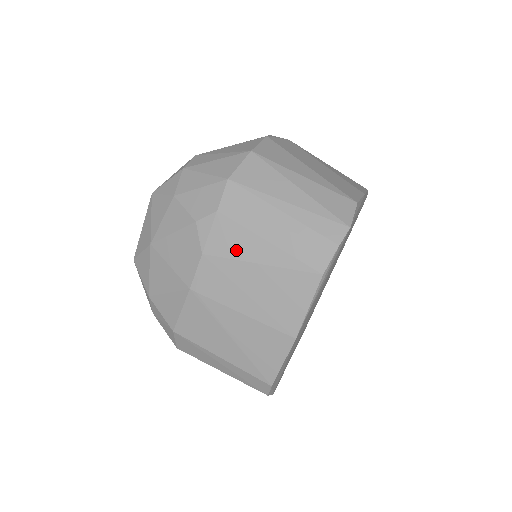
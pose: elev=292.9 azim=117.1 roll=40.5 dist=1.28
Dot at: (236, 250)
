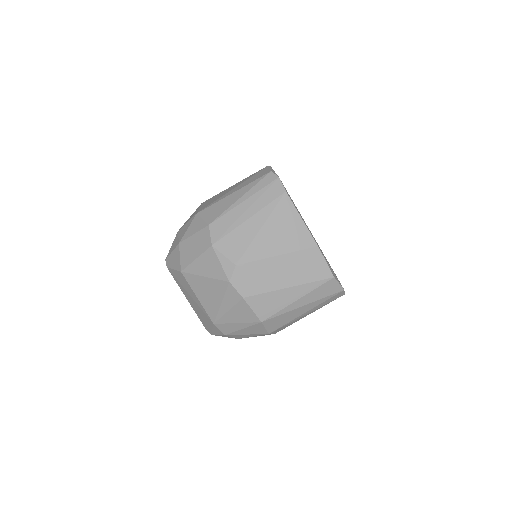
Dot at: occluded
